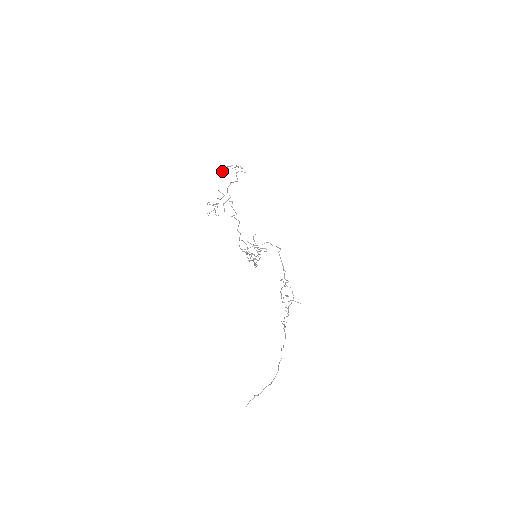
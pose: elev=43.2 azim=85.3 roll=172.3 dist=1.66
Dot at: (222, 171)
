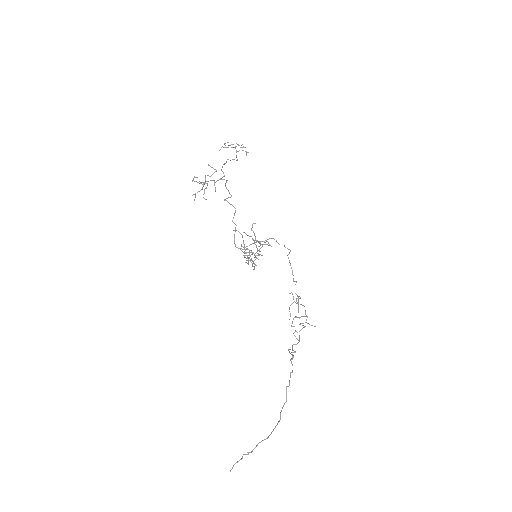
Dot at: occluded
